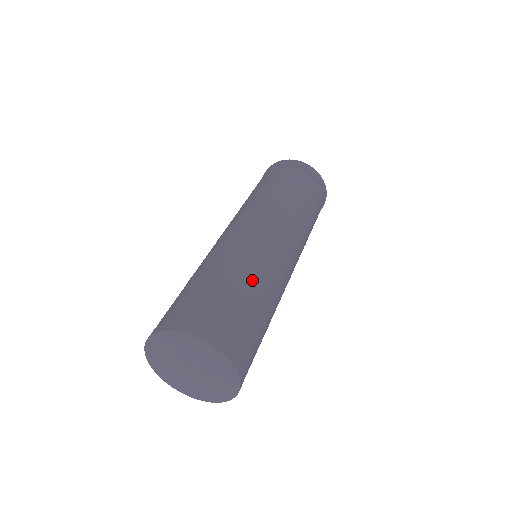
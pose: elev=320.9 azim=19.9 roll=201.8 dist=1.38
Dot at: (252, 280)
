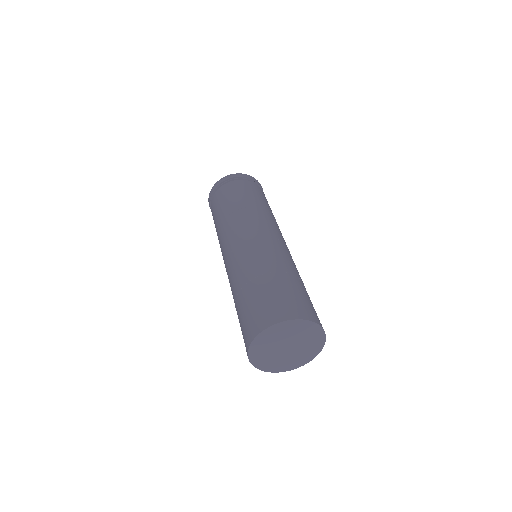
Dot at: (298, 275)
